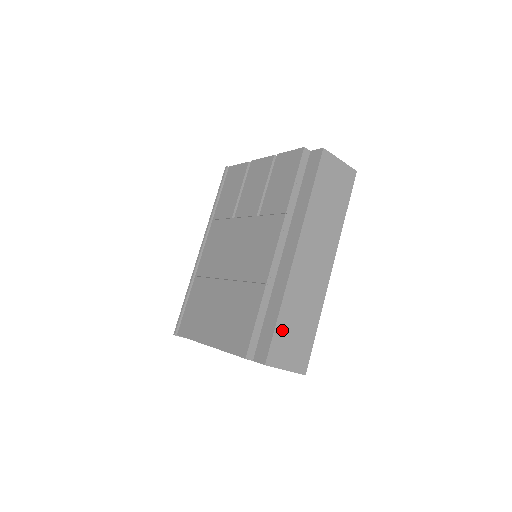
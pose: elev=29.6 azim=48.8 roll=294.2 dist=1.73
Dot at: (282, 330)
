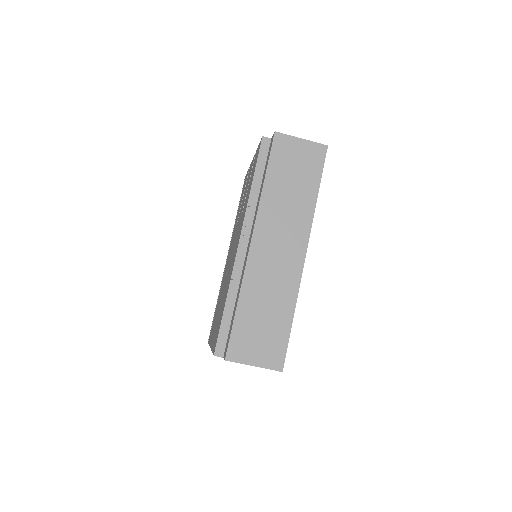
Dot at: (243, 324)
